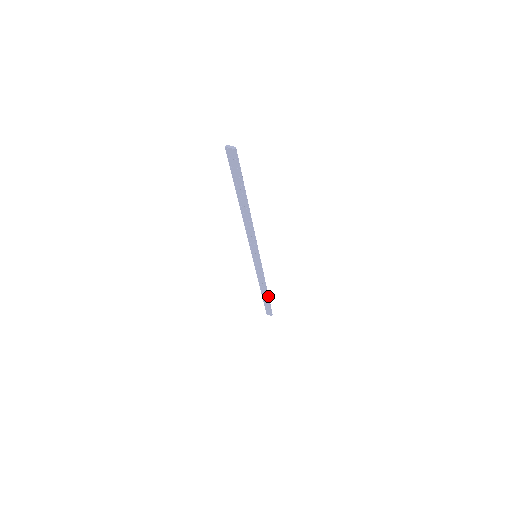
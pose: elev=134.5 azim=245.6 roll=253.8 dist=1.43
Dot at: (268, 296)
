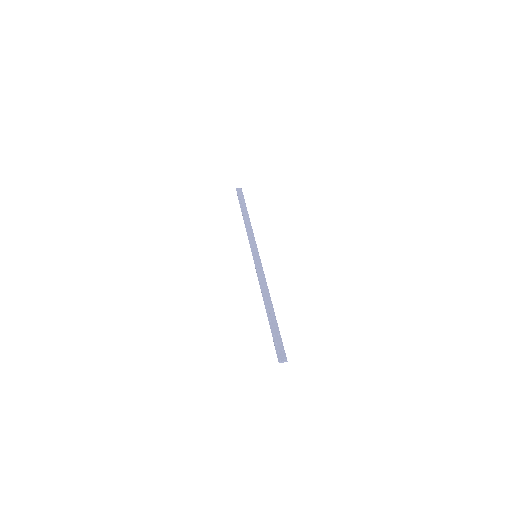
Dot at: occluded
